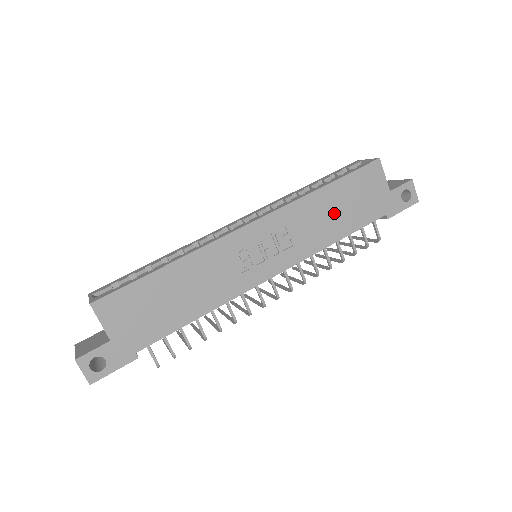
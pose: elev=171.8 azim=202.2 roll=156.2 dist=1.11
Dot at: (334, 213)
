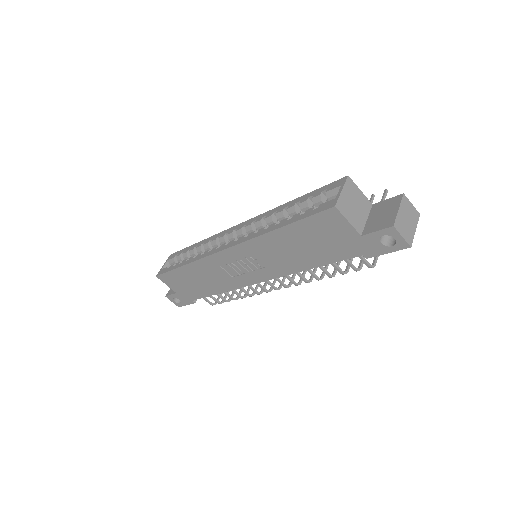
Dot at: (297, 249)
